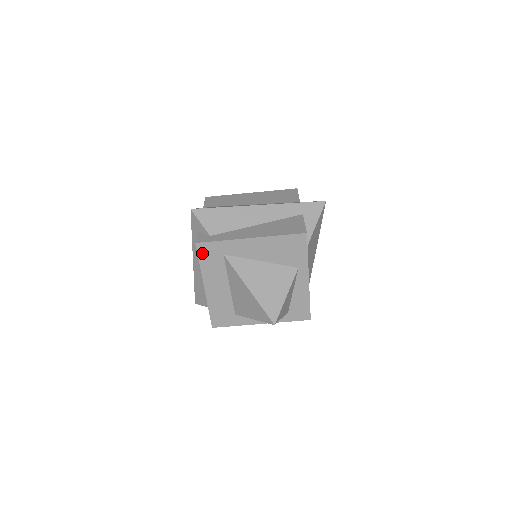
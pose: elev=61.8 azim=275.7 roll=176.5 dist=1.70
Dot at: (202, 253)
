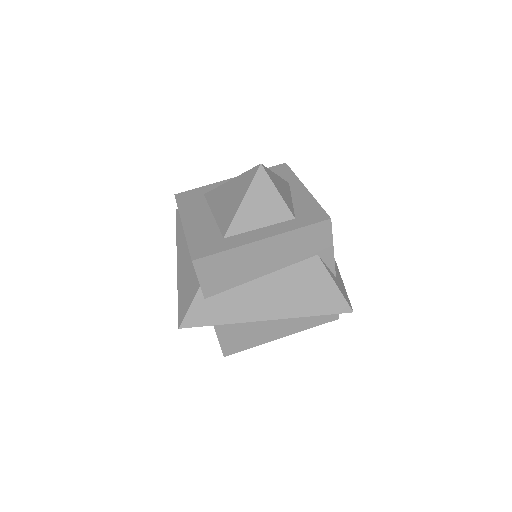
Dot at: (181, 199)
